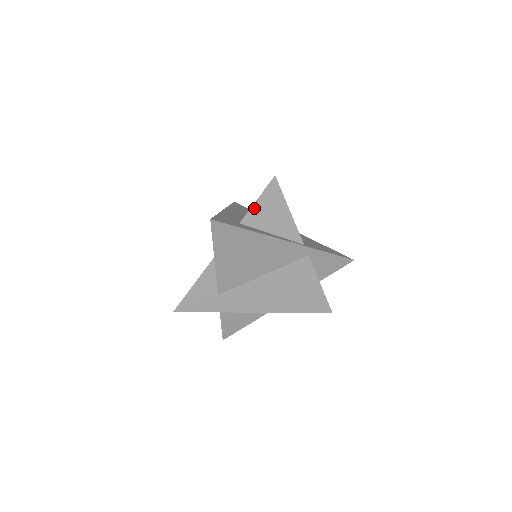
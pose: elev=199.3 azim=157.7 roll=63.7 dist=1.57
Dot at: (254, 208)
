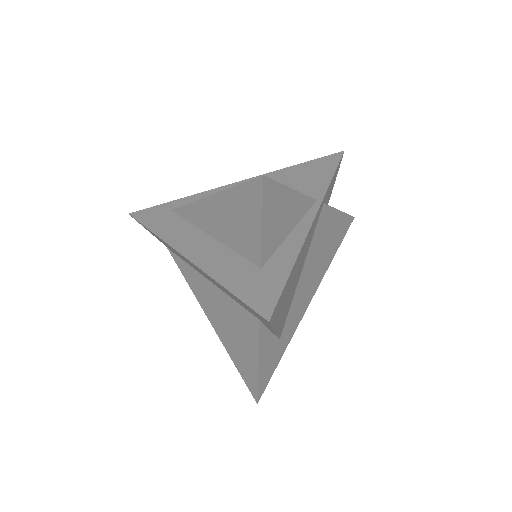
Dot at: (264, 236)
